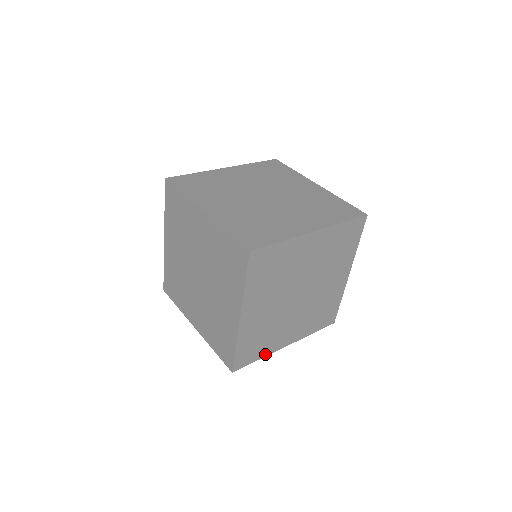
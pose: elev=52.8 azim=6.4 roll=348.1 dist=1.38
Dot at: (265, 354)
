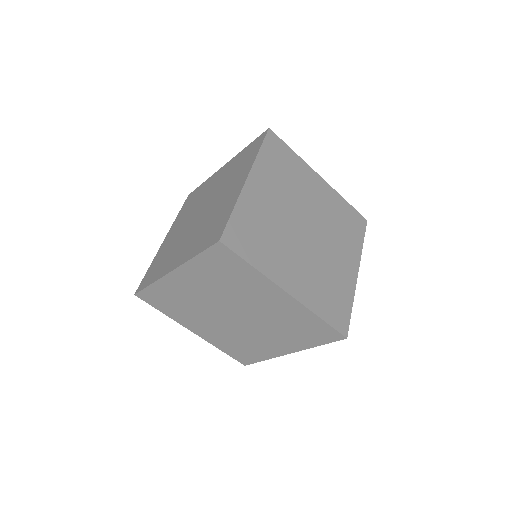
Dot at: (170, 315)
